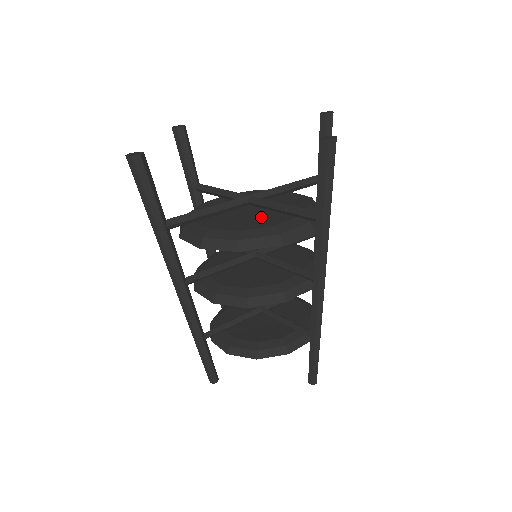
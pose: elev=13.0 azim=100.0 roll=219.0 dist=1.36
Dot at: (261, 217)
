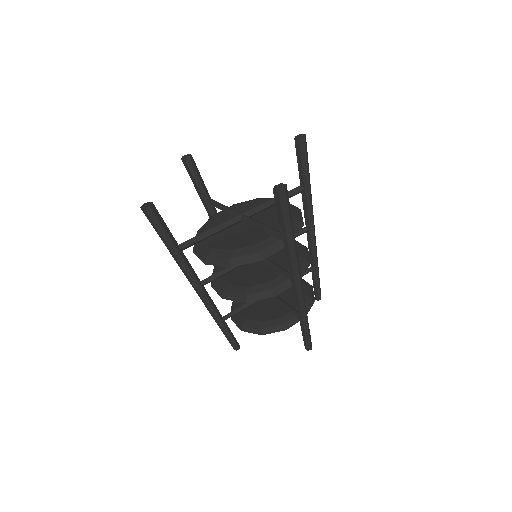
Dot at: (250, 234)
